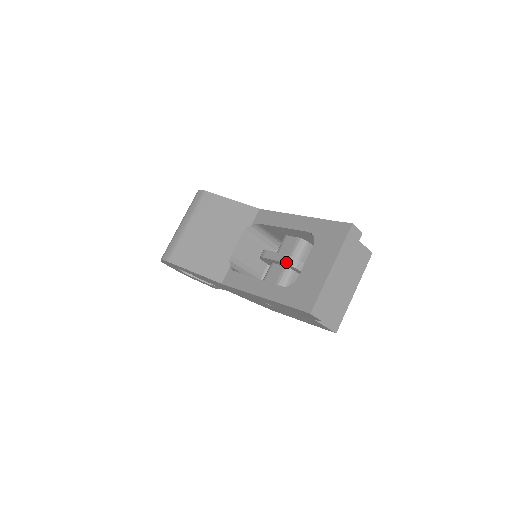
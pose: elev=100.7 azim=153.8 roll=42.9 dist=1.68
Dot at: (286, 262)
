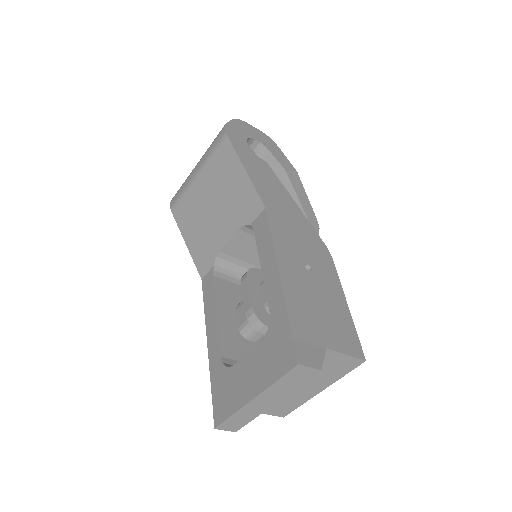
Dot at: (248, 318)
